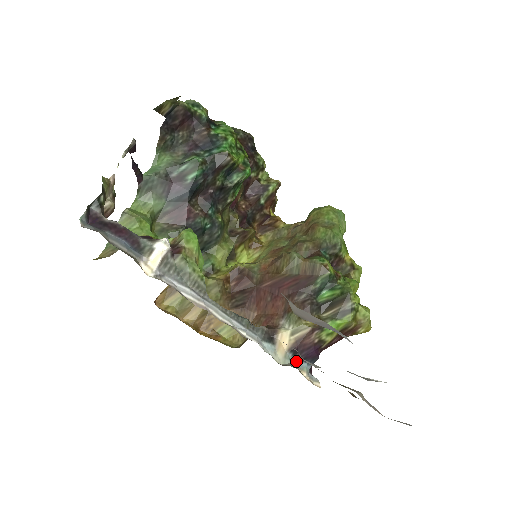
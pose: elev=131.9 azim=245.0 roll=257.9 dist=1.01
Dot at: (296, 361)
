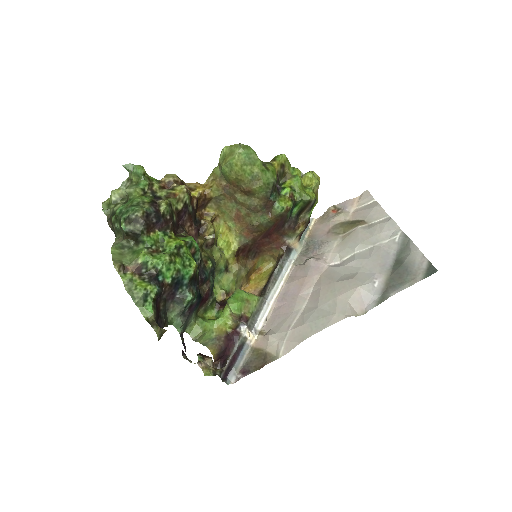
Dot at: (303, 235)
